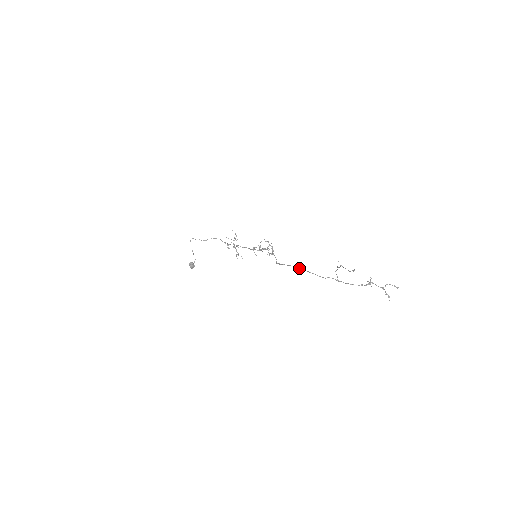
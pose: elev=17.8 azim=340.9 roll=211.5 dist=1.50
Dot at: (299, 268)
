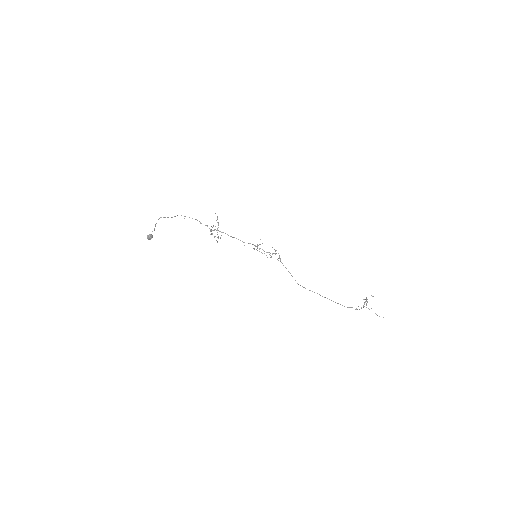
Dot at: occluded
